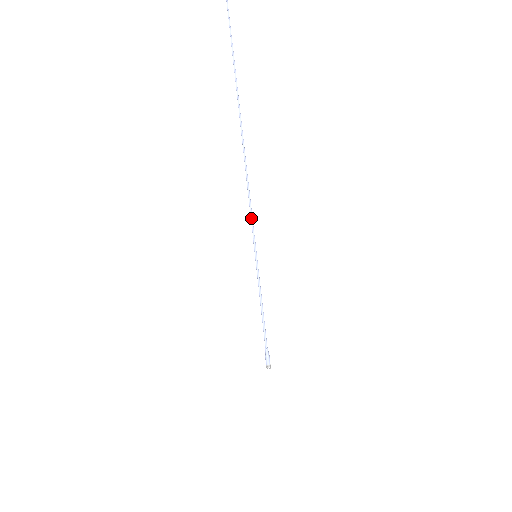
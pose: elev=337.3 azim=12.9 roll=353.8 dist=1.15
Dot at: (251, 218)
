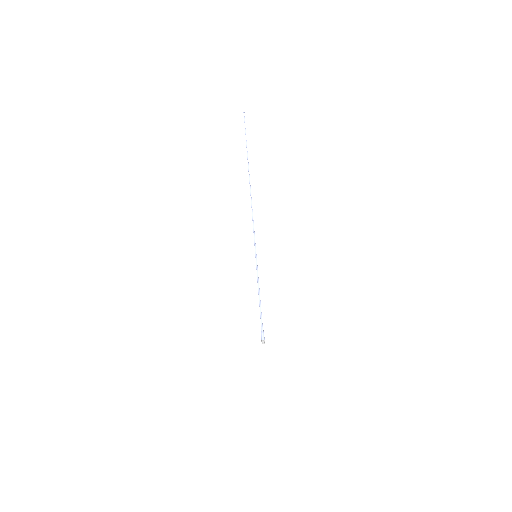
Dot at: (253, 231)
